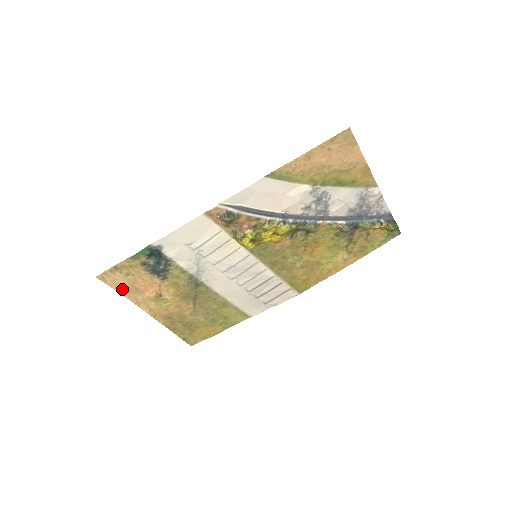
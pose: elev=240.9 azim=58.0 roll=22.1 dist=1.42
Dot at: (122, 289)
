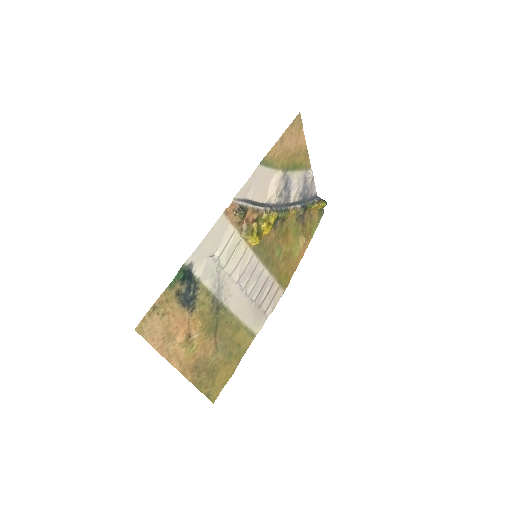
Dot at: (156, 341)
